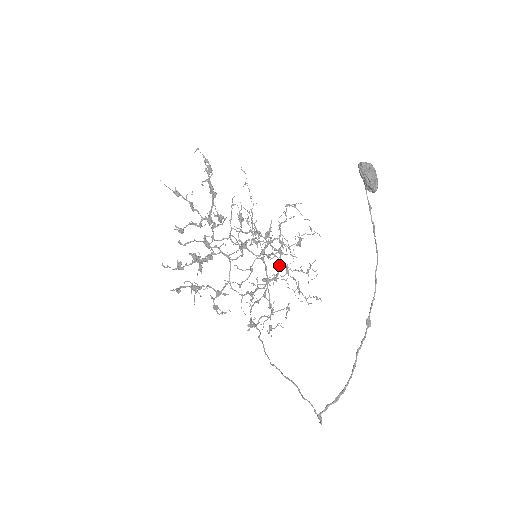
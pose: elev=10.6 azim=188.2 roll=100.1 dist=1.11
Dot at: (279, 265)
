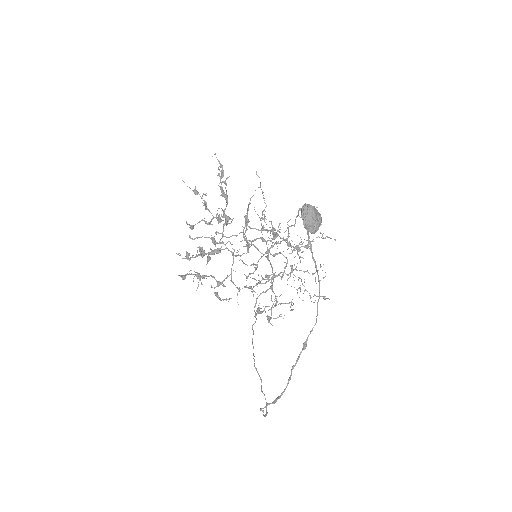
Dot at: (286, 264)
